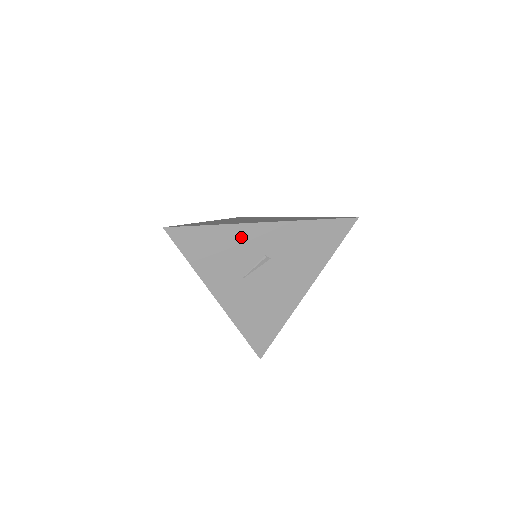
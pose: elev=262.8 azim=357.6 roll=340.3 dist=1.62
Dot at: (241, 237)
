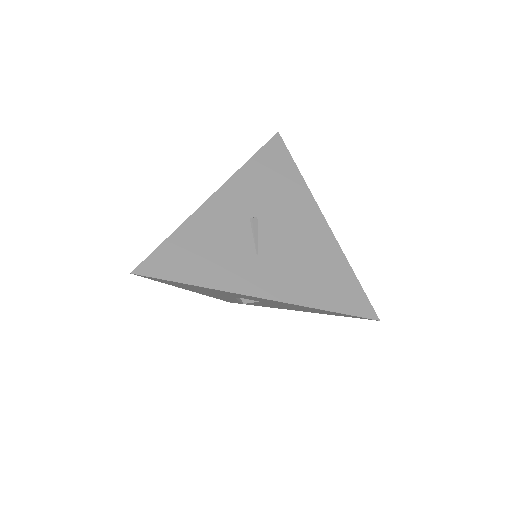
Dot at: (210, 221)
